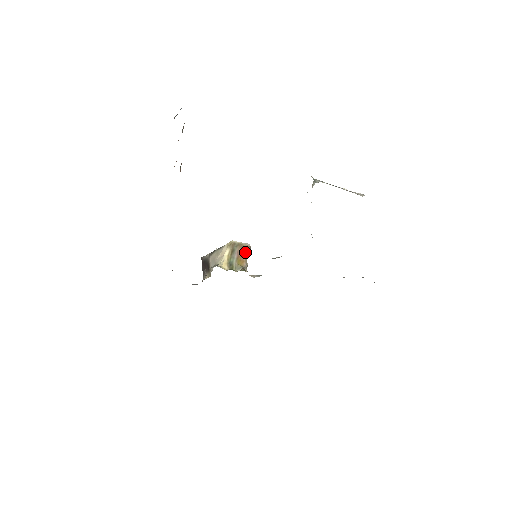
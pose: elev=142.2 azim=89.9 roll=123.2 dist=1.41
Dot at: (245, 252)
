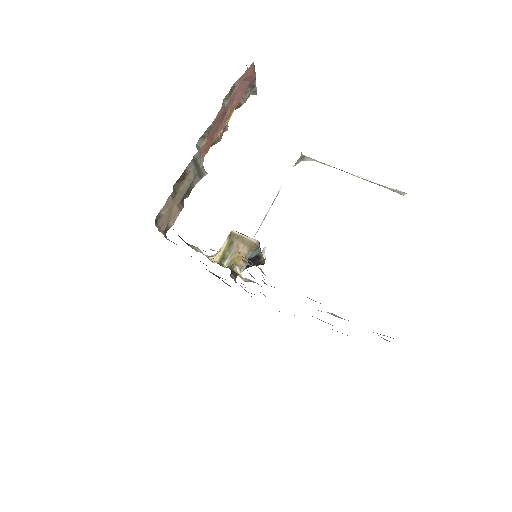
Dot at: (248, 248)
